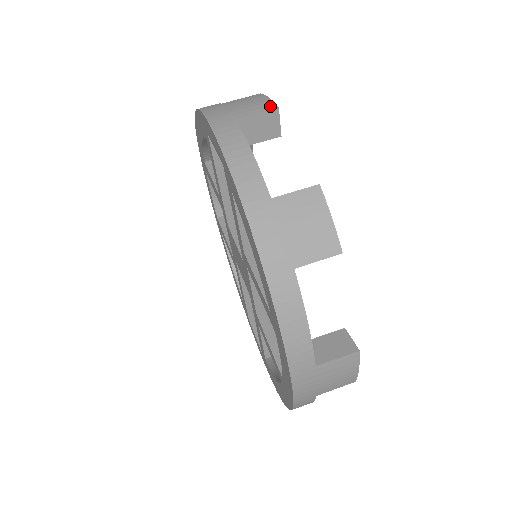
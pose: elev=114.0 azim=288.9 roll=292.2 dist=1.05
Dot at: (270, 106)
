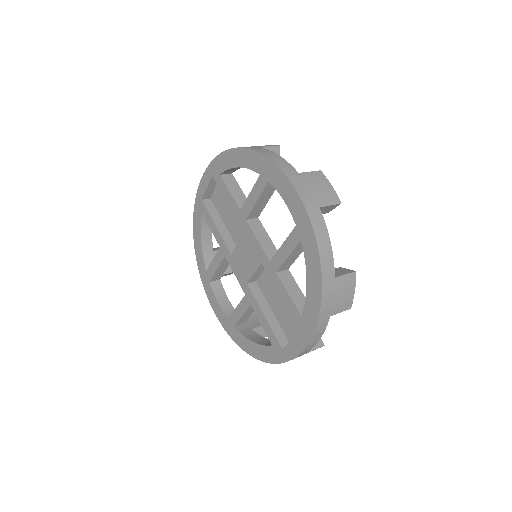
Dot at: occluded
